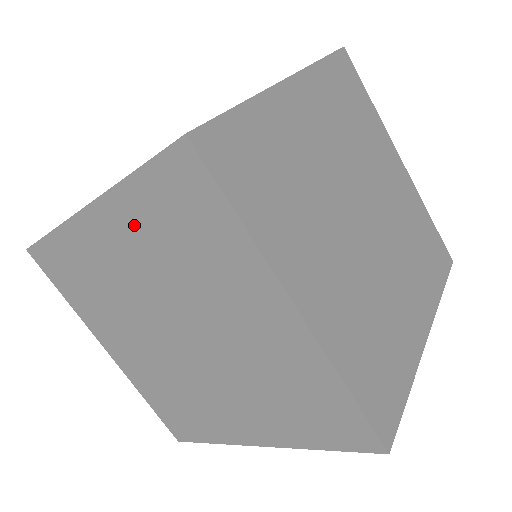
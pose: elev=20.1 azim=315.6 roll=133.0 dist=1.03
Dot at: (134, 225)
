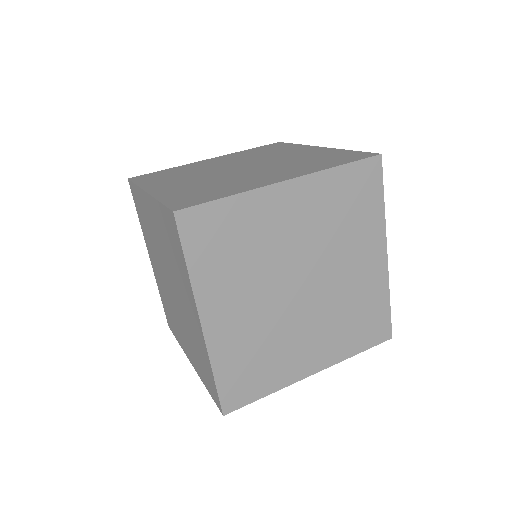
Dot at: (148, 241)
